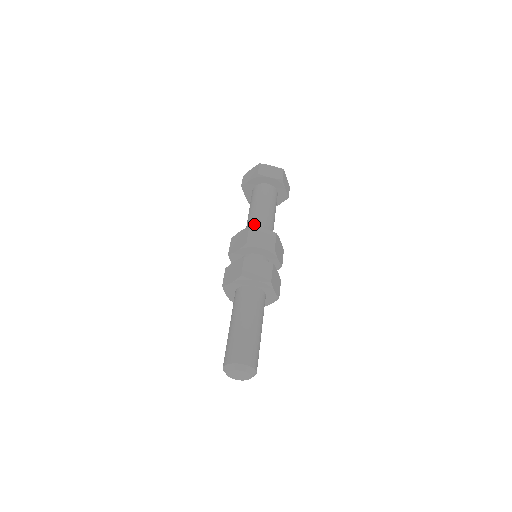
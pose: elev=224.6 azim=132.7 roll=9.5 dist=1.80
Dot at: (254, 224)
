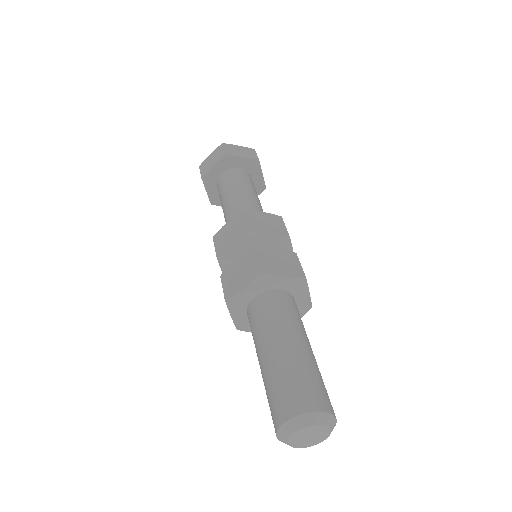
Dot at: occluded
